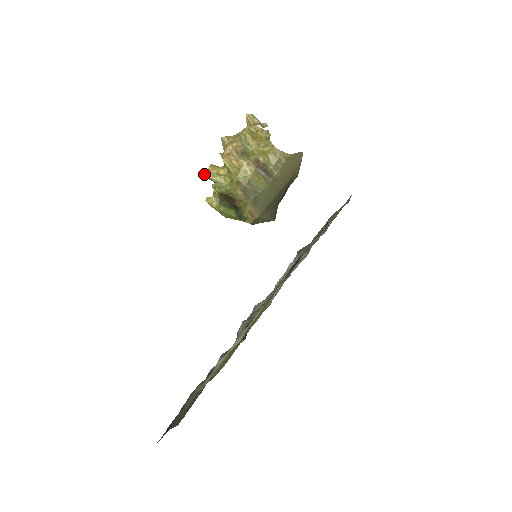
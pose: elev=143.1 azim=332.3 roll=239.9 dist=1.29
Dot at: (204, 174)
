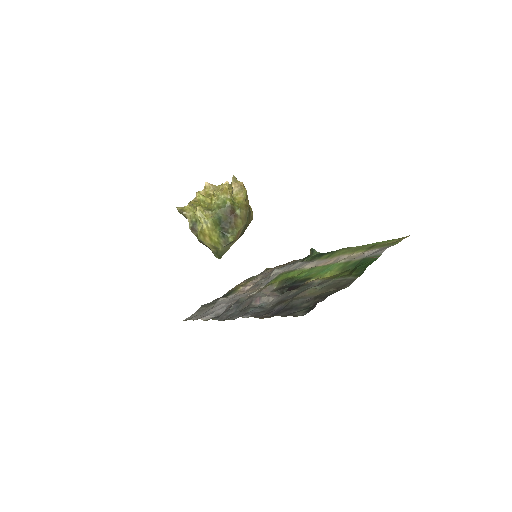
Dot at: (227, 184)
